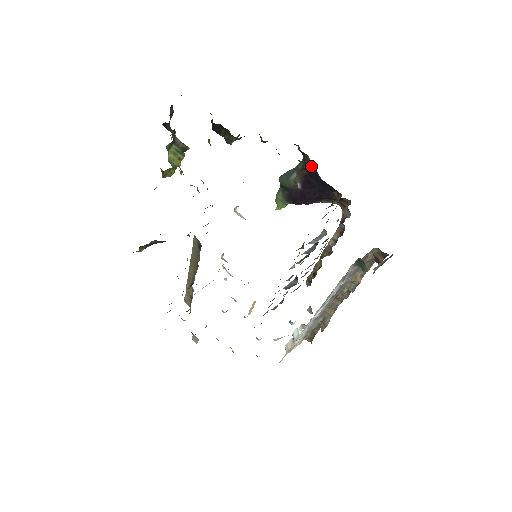
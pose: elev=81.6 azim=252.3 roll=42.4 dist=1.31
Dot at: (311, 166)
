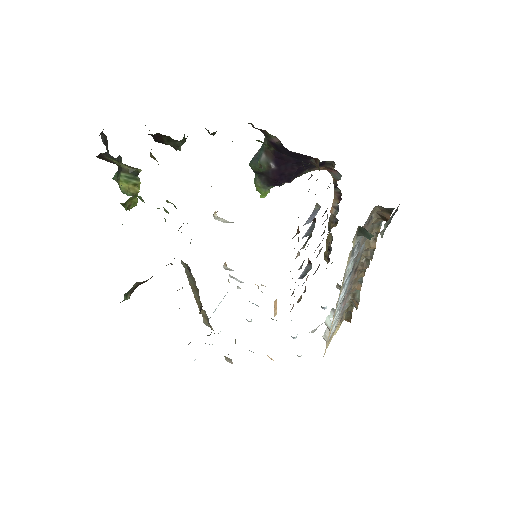
Dot at: (274, 141)
